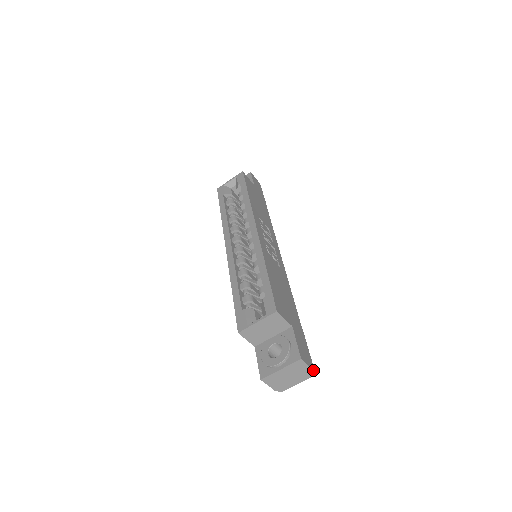
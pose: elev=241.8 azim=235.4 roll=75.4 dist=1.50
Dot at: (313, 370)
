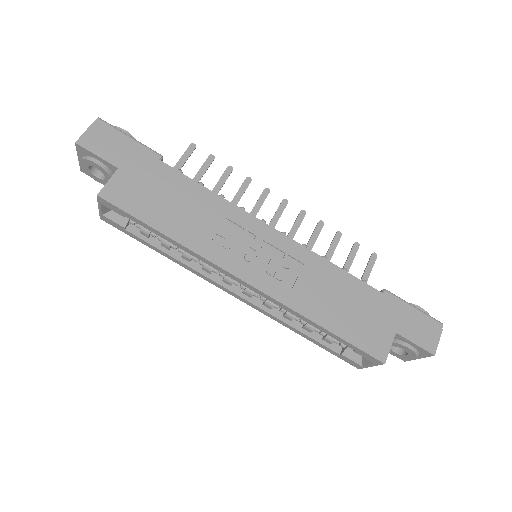
Dot at: occluded
